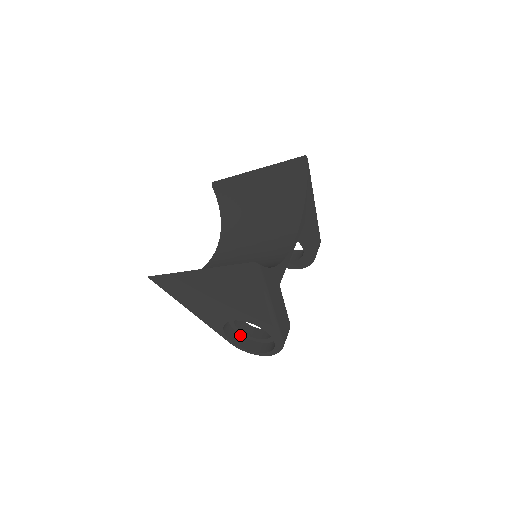
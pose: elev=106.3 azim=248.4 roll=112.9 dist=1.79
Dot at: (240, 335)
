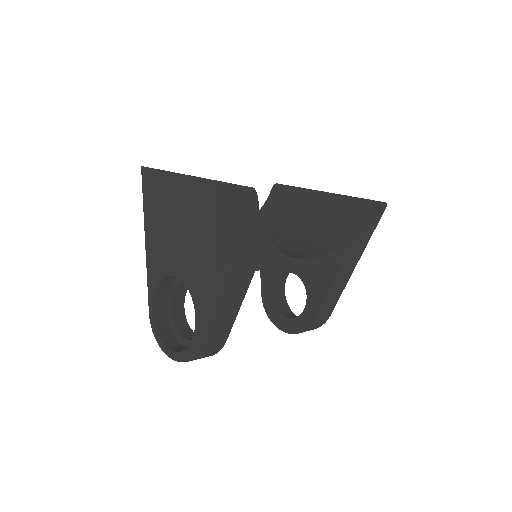
Dot at: (167, 316)
